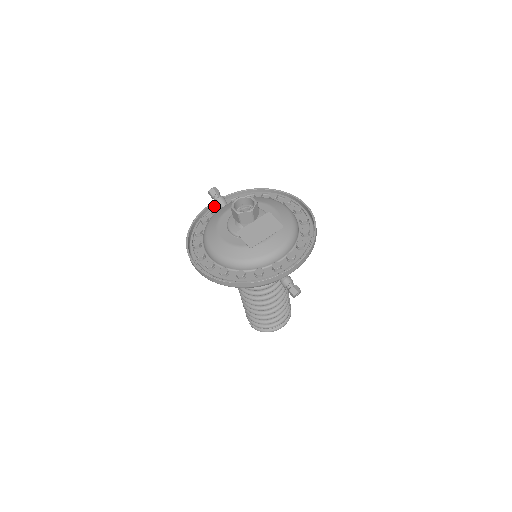
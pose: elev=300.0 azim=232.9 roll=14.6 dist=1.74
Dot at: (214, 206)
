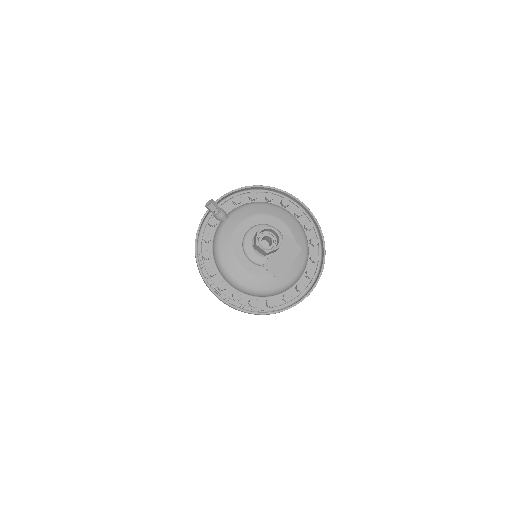
Dot at: (211, 218)
